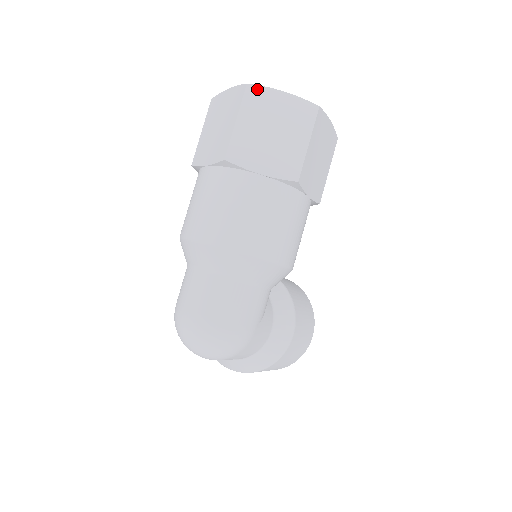
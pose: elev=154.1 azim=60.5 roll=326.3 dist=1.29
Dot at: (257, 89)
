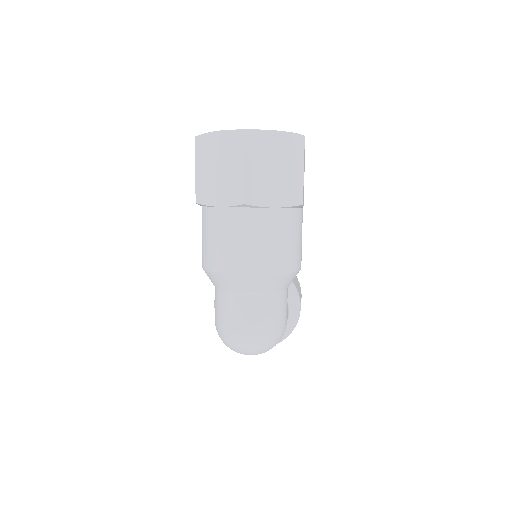
Dot at: (254, 134)
